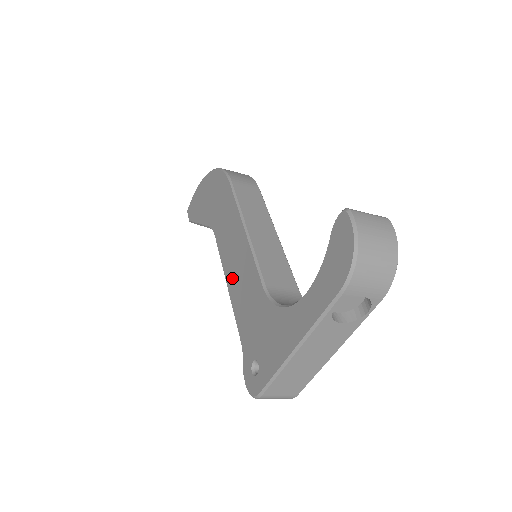
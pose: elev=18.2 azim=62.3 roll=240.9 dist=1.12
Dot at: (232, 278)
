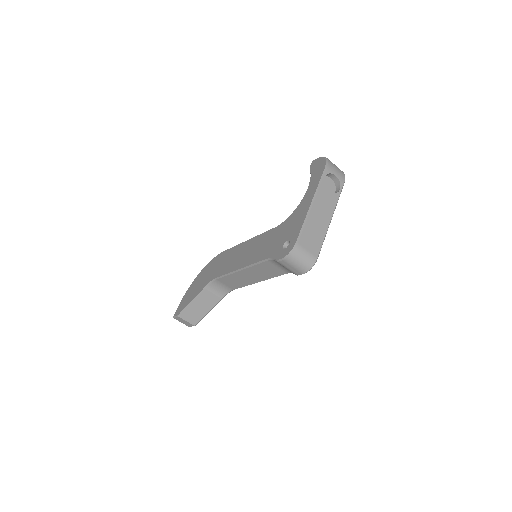
Dot at: (245, 260)
